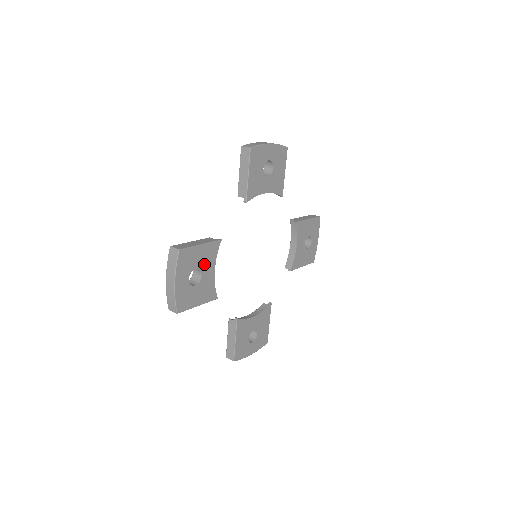
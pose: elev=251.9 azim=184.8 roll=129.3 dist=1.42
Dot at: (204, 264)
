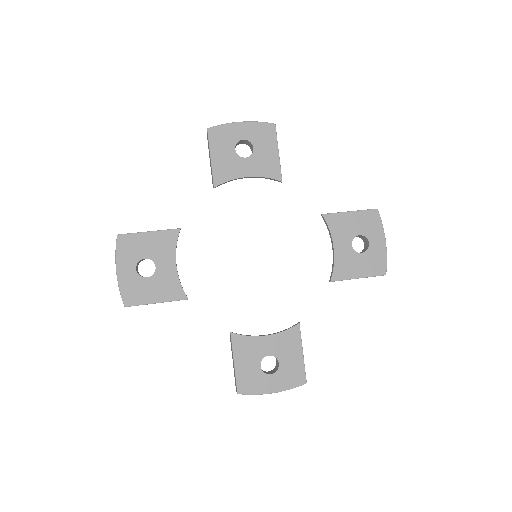
Dot at: (158, 254)
